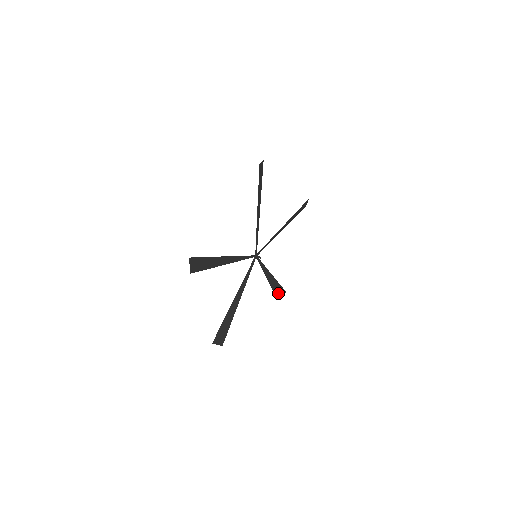
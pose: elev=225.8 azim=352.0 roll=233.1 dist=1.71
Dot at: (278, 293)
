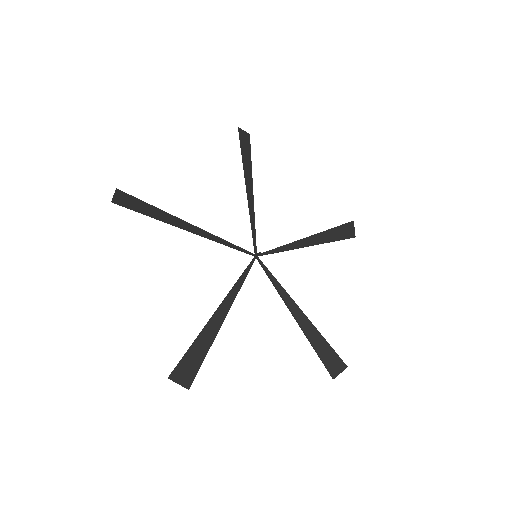
Dot at: (346, 234)
